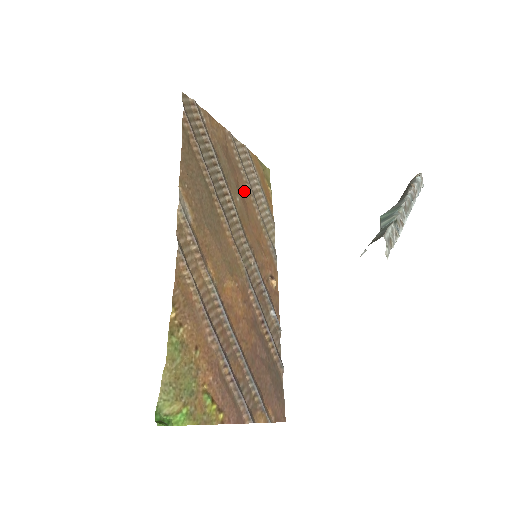
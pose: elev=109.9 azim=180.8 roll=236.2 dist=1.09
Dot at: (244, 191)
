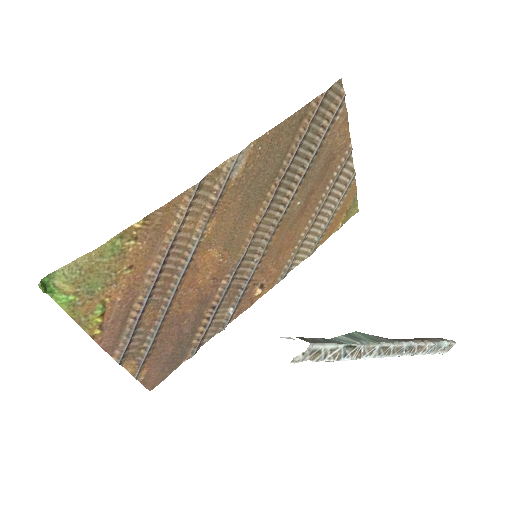
Dot at: (312, 203)
